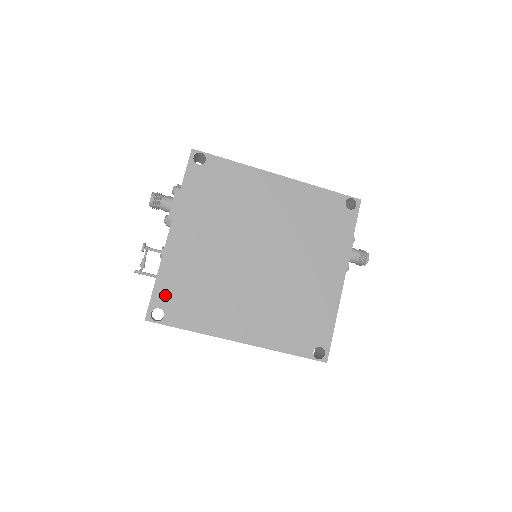
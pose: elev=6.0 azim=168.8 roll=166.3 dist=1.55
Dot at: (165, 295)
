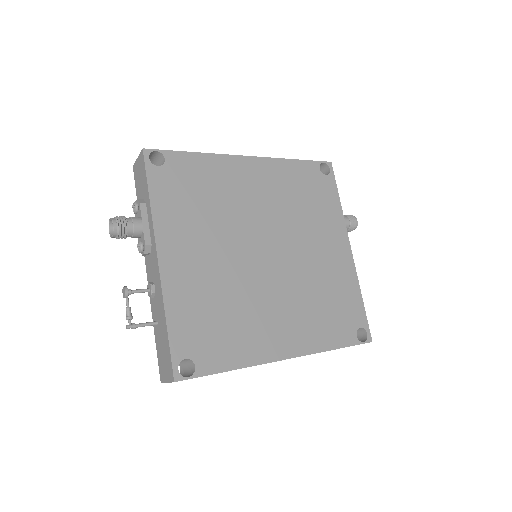
Dot at: (185, 339)
